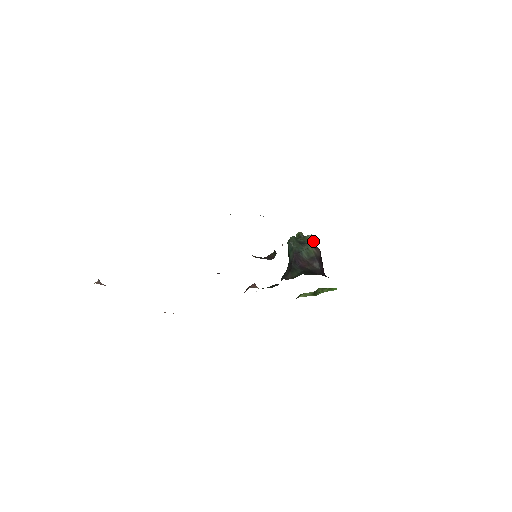
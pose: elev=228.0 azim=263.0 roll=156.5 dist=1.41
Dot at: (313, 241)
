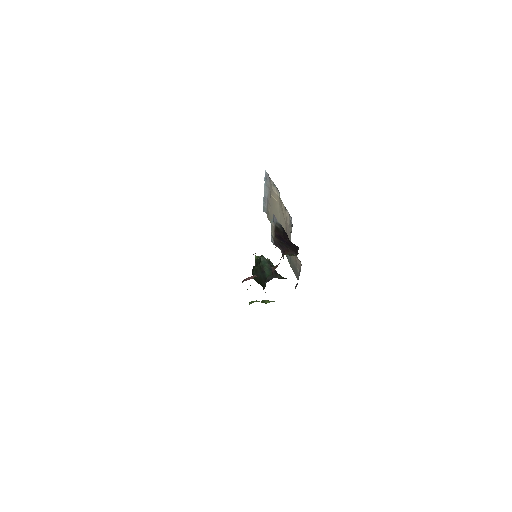
Dot at: occluded
